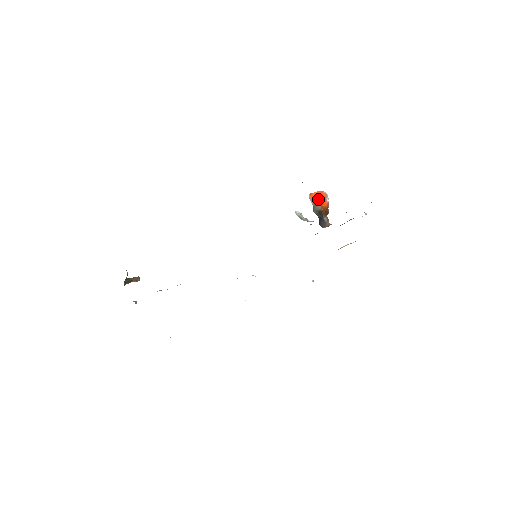
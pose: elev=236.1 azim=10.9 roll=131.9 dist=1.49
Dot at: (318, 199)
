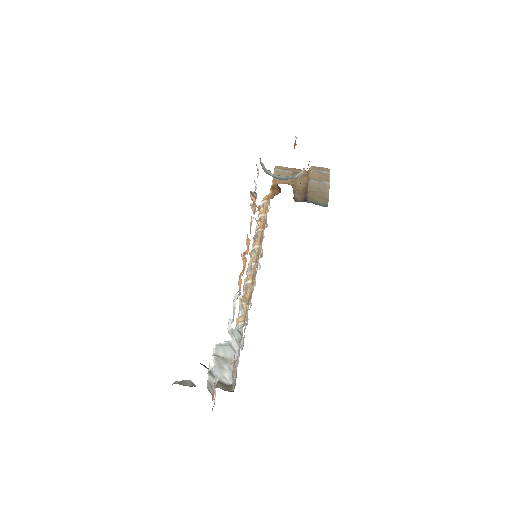
Dot at: occluded
